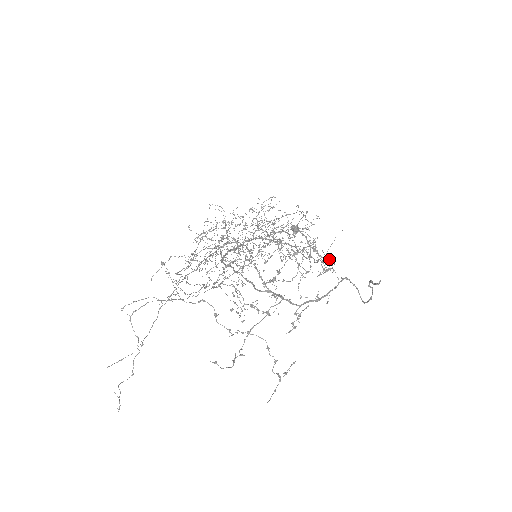
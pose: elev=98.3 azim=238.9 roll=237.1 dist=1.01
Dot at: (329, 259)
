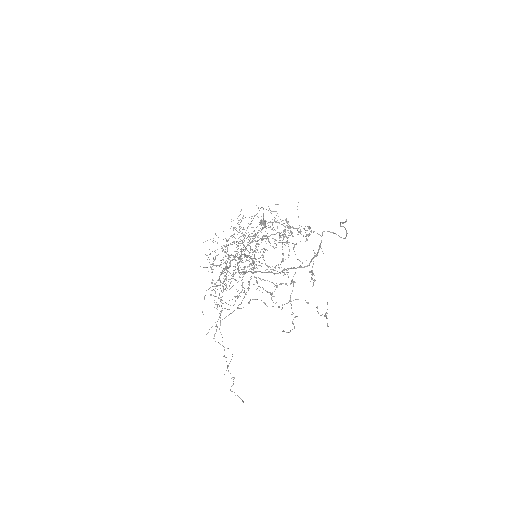
Dot at: occluded
